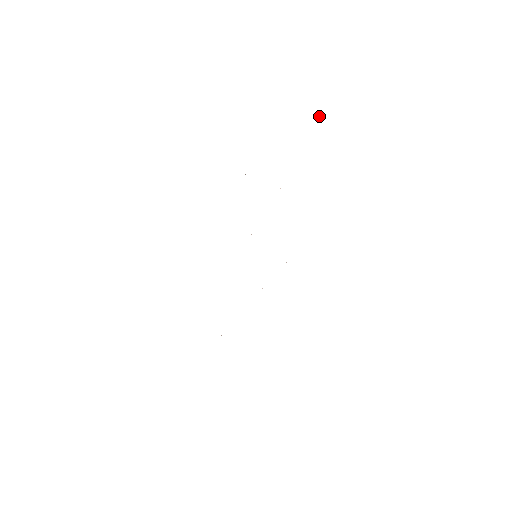
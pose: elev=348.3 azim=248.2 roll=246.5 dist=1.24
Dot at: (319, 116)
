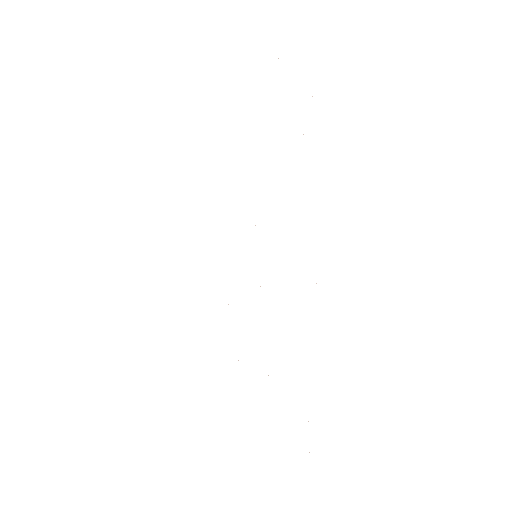
Dot at: occluded
